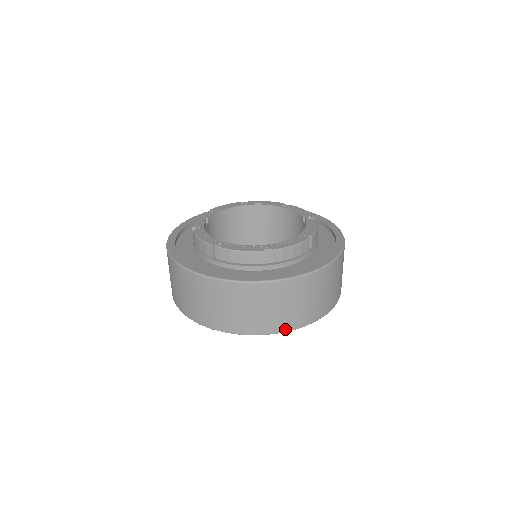
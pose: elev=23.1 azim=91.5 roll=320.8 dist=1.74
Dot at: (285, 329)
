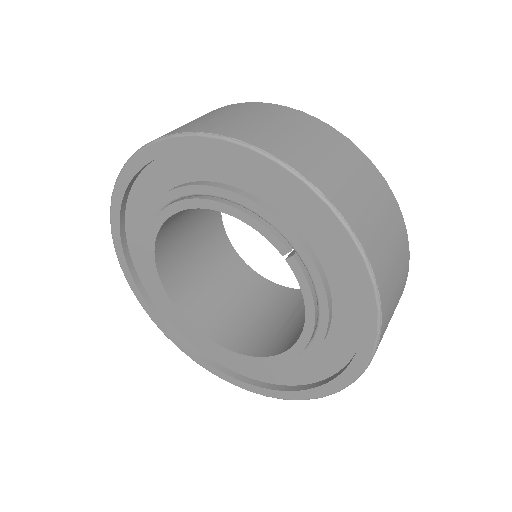
Dot at: (375, 270)
